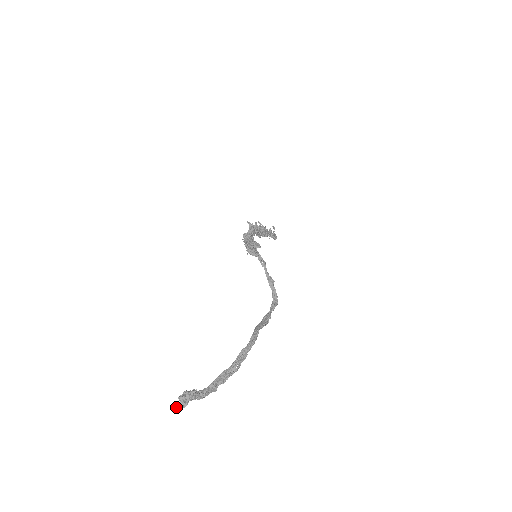
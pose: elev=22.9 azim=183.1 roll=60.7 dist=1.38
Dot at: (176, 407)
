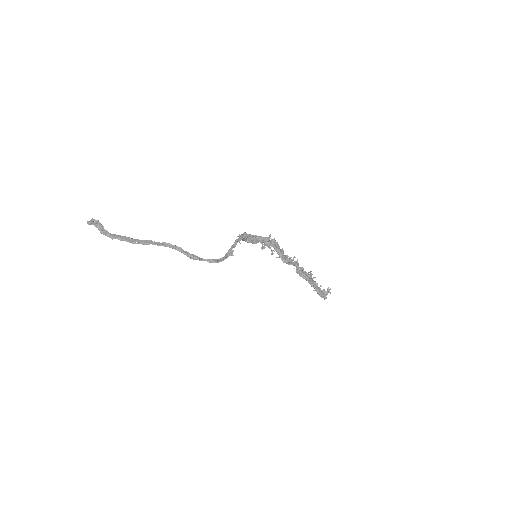
Dot at: (87, 222)
